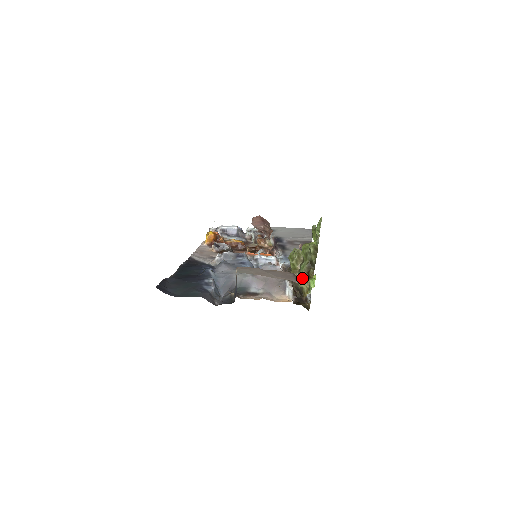
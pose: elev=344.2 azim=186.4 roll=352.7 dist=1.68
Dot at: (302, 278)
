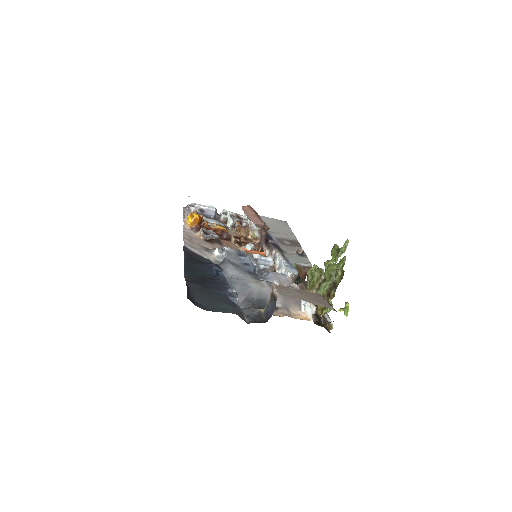
Dot at: occluded
